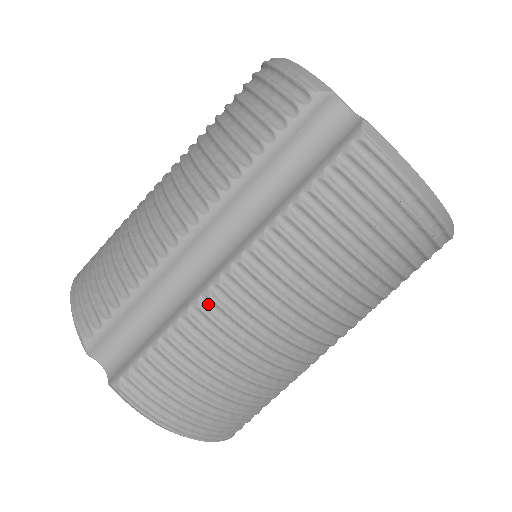
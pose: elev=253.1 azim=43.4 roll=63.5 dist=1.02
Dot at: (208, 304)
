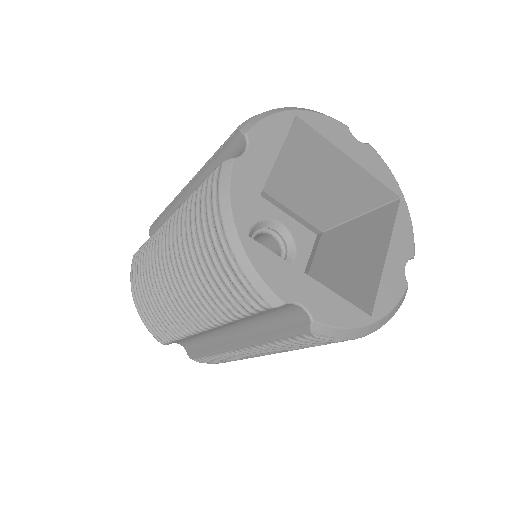
Dot at: occluded
